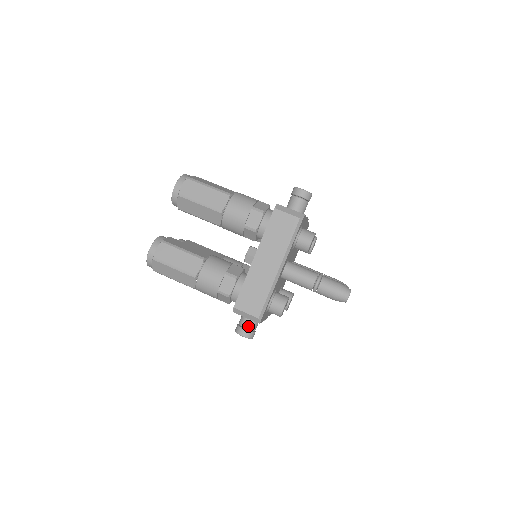
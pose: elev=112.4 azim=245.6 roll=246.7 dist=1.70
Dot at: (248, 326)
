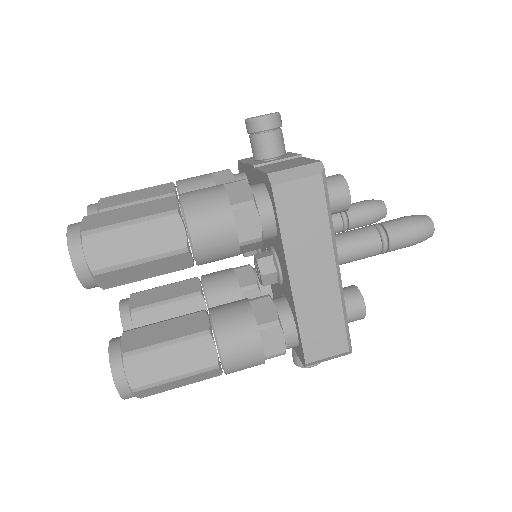
Dot at: occluded
